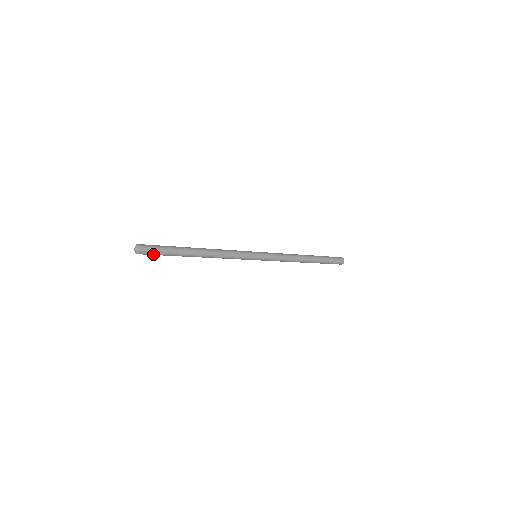
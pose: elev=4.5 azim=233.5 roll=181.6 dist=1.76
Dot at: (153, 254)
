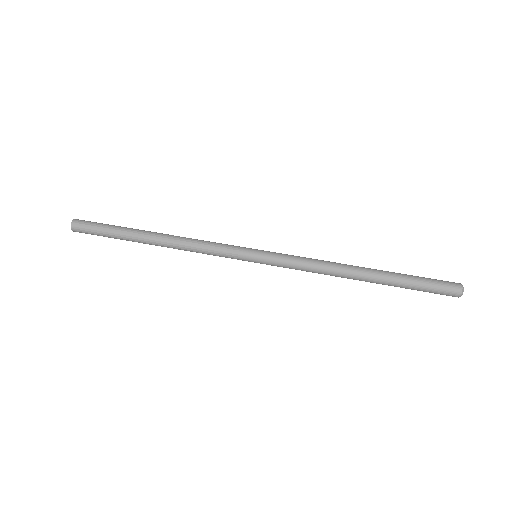
Dot at: (94, 234)
